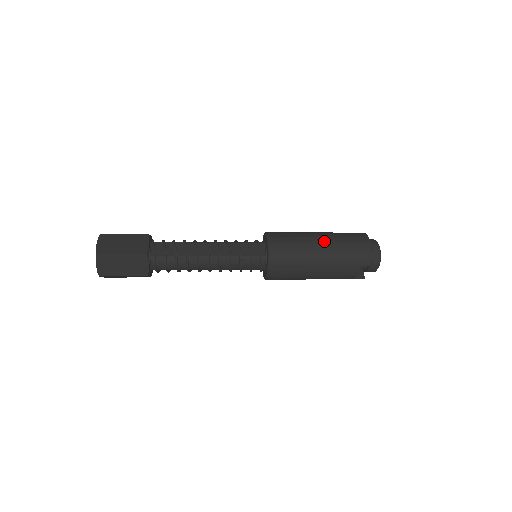
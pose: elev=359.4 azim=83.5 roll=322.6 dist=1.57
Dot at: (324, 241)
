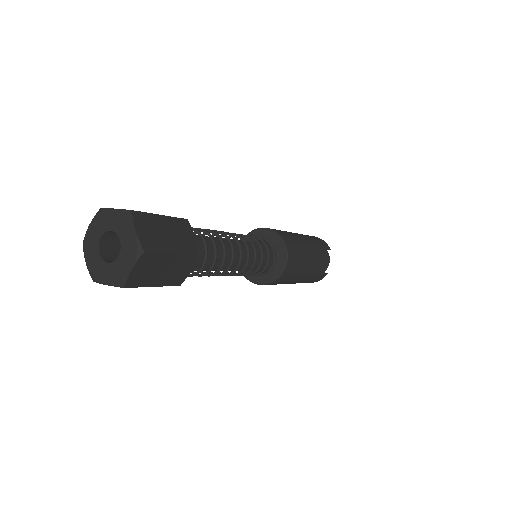
Dot at: occluded
